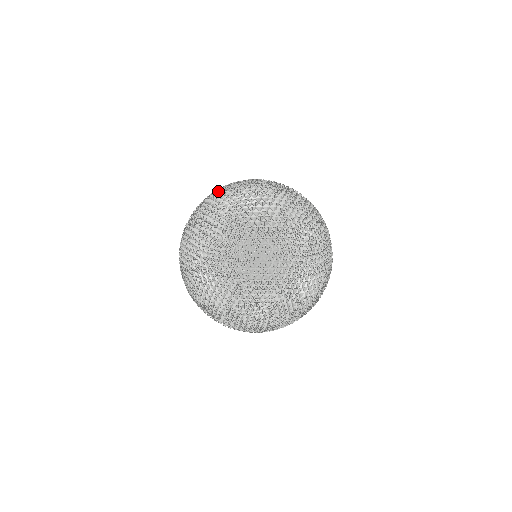
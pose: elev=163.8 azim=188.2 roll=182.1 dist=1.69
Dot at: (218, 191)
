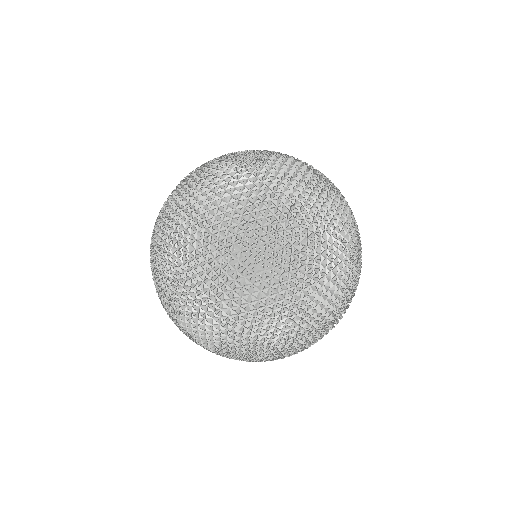
Dot at: occluded
